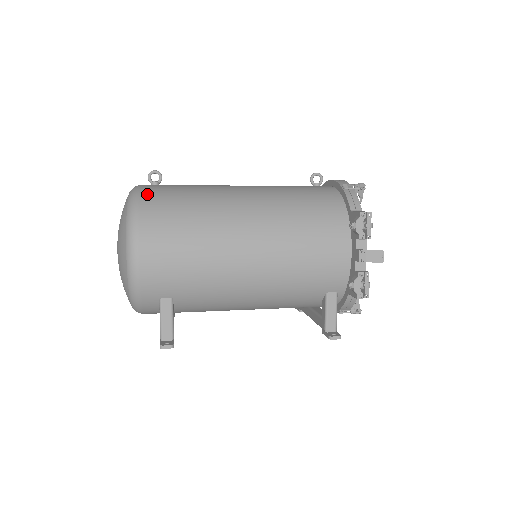
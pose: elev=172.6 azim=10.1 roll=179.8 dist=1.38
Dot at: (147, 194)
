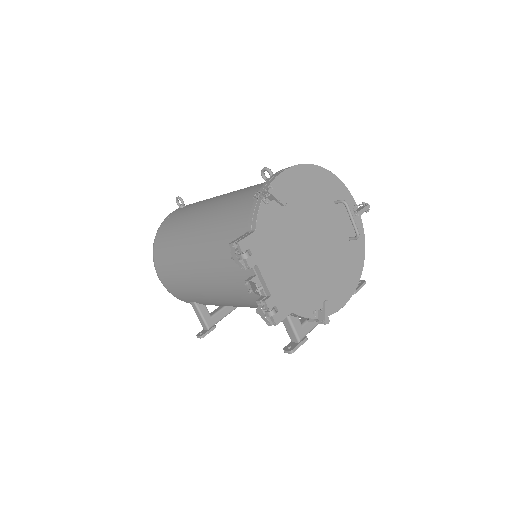
Dot at: (162, 227)
